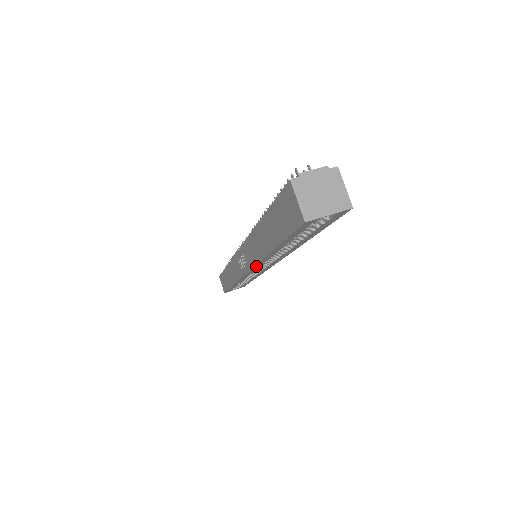
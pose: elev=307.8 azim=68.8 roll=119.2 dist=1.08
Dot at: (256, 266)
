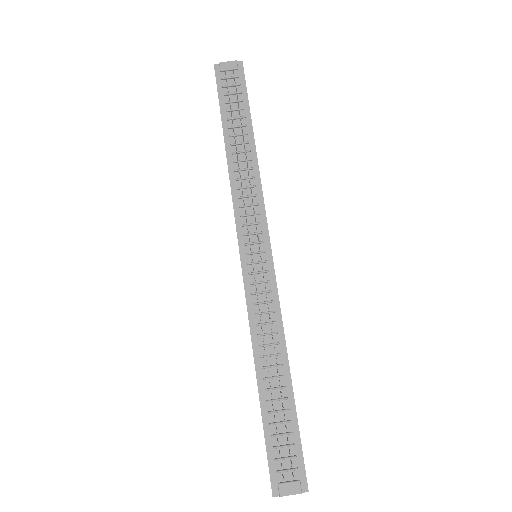
Dot at: occluded
